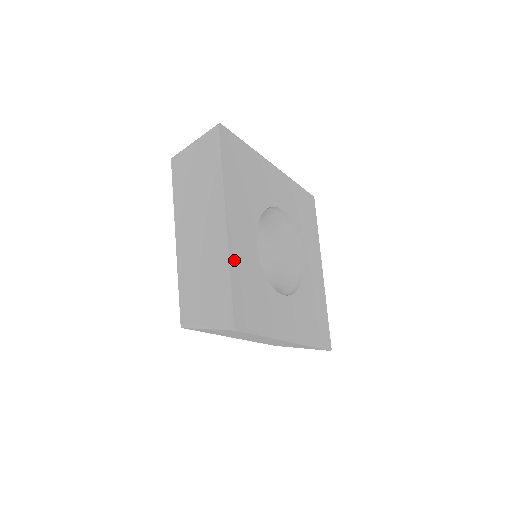
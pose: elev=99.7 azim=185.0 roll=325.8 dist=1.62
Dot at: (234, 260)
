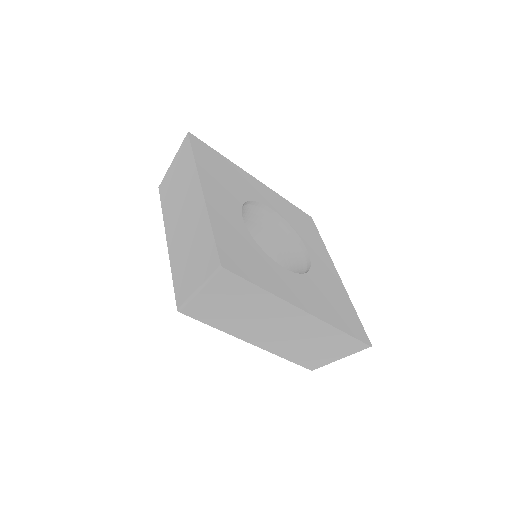
Dot at: (214, 217)
